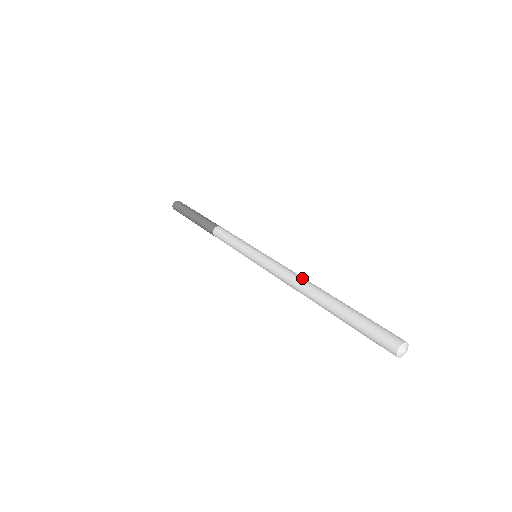
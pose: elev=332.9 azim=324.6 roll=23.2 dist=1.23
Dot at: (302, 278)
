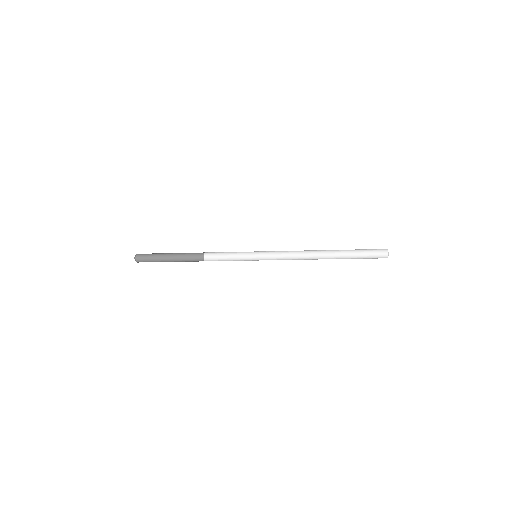
Dot at: occluded
